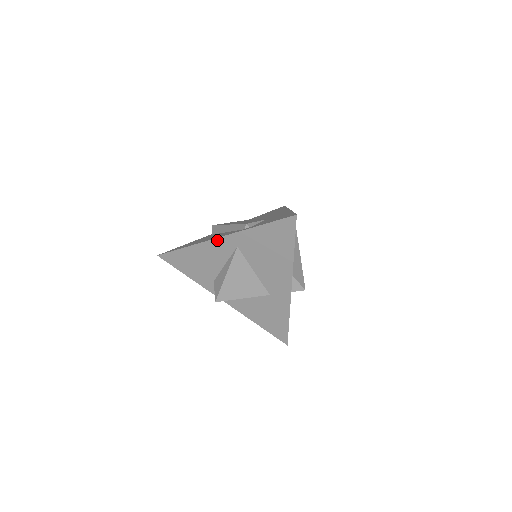
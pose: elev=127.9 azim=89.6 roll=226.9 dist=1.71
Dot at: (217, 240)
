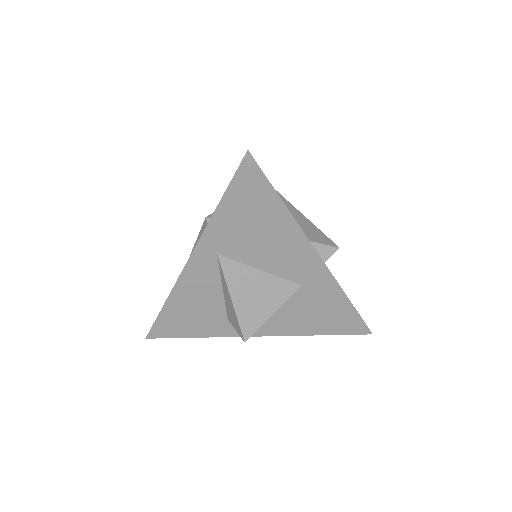
Dot at: (189, 265)
